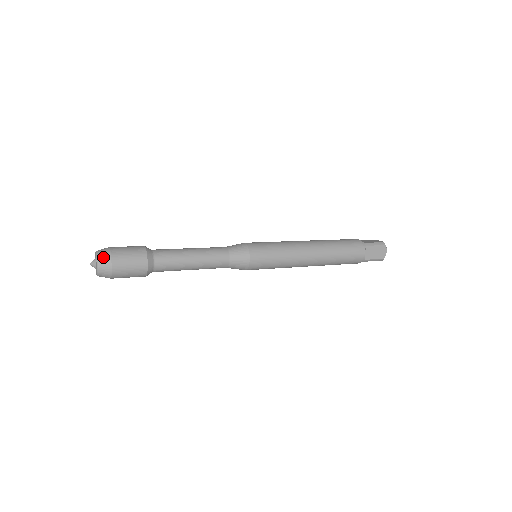
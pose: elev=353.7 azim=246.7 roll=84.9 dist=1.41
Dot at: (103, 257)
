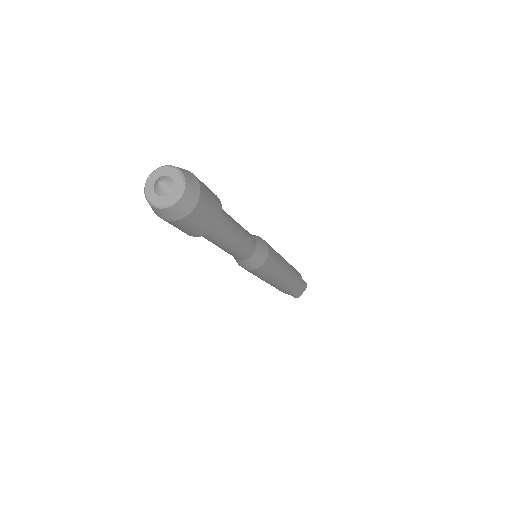
Dot at: (192, 189)
